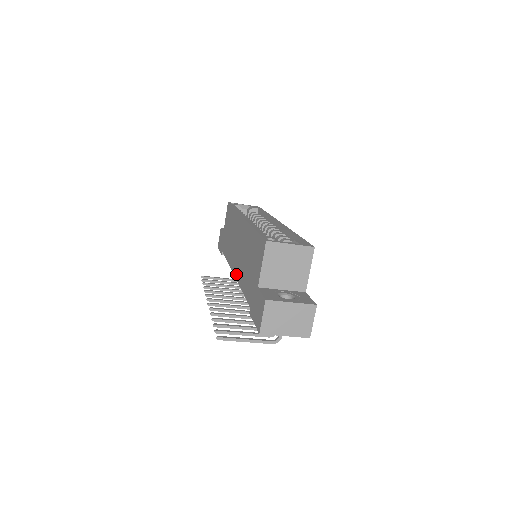
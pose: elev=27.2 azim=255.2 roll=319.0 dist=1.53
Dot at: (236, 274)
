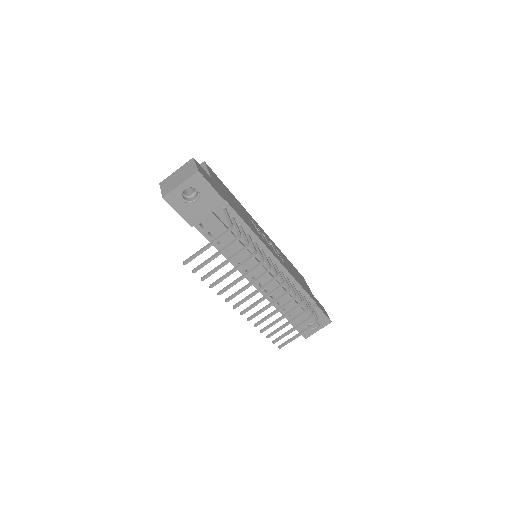
Dot at: occluded
